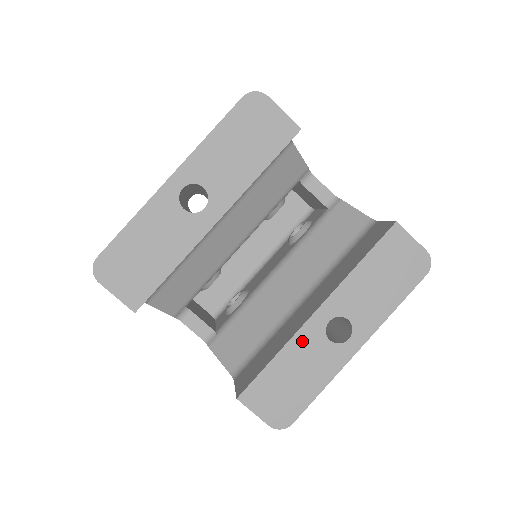
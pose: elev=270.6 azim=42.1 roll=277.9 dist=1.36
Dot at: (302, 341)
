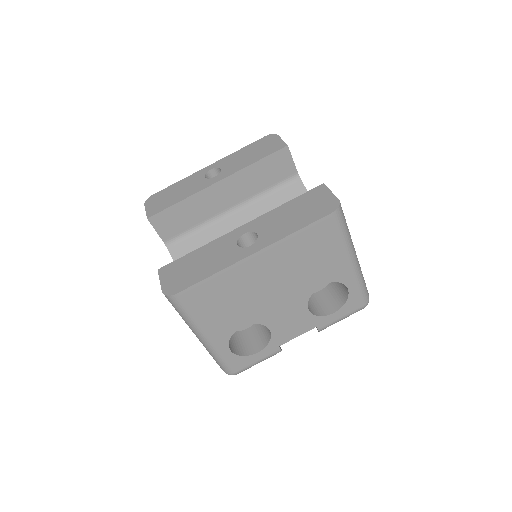
Dot at: (219, 243)
